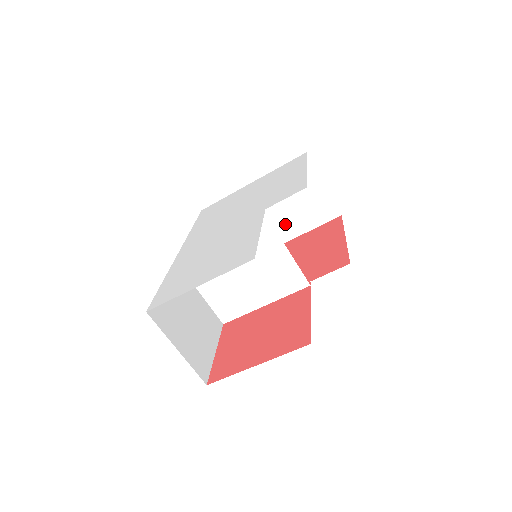
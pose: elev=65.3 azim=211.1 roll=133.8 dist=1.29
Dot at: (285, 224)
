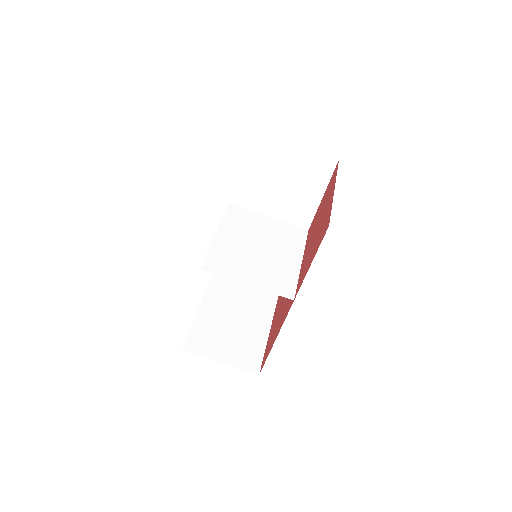
Dot at: (255, 313)
